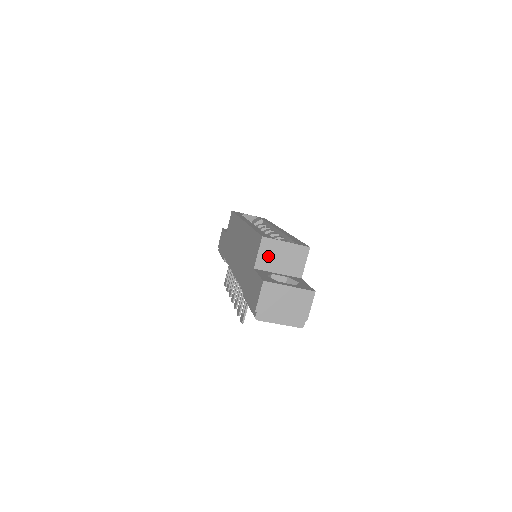
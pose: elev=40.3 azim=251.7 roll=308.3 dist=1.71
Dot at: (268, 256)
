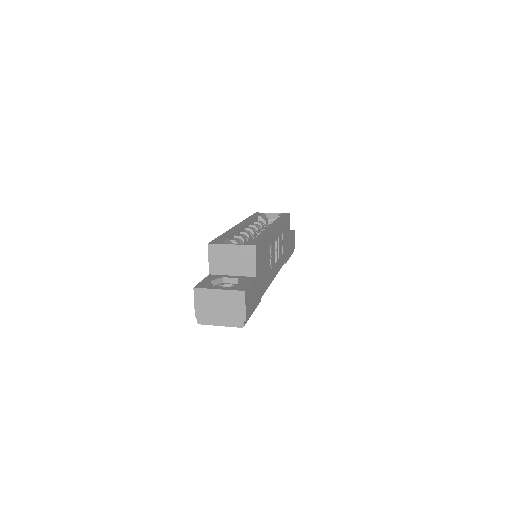
Dot at: (218, 261)
